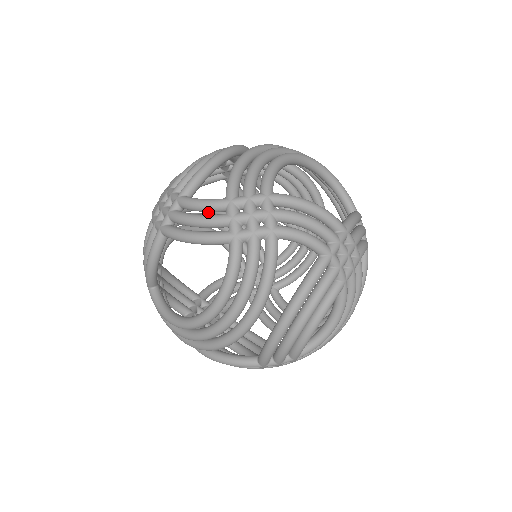
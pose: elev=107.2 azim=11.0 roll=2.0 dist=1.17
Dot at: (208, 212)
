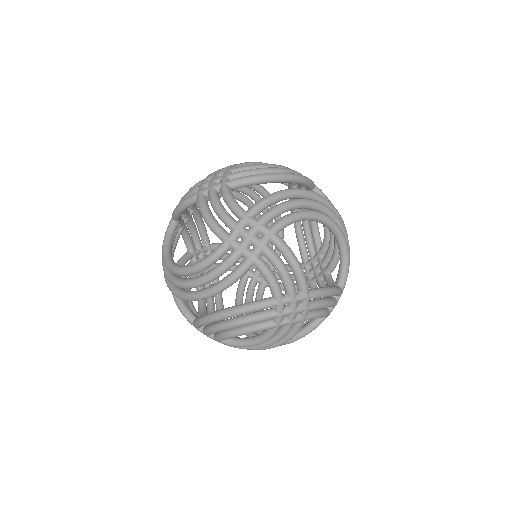
Dot at: (262, 196)
